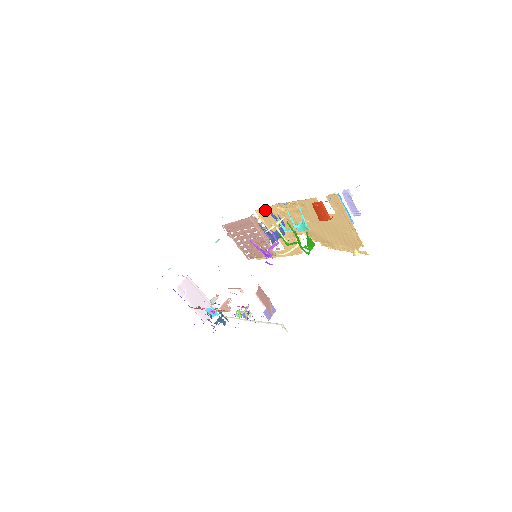
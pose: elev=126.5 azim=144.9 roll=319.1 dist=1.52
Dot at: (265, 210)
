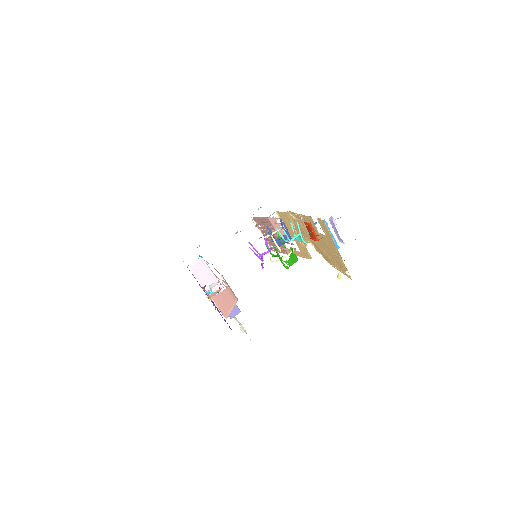
Dot at: (282, 213)
